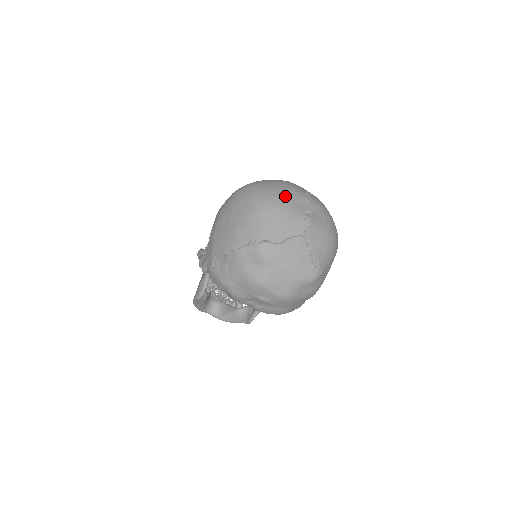
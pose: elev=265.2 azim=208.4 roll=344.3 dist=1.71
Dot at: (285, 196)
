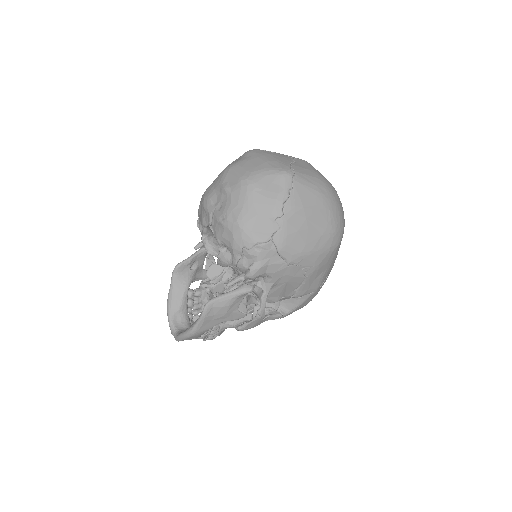
Dot at: occluded
